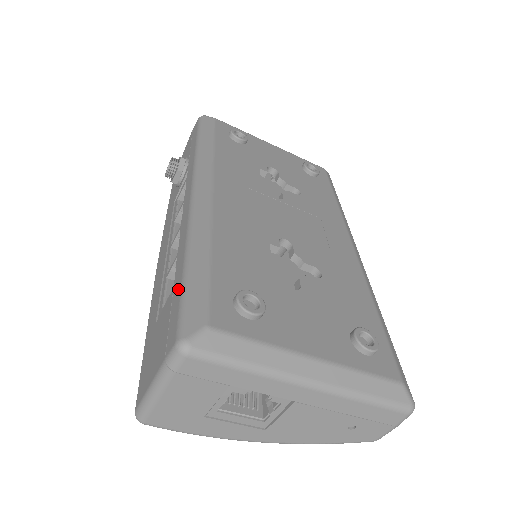
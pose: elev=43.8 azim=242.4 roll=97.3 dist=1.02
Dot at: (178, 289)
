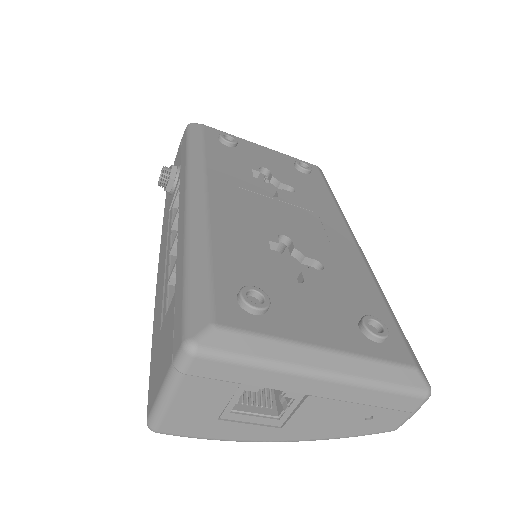
Dot at: (180, 291)
